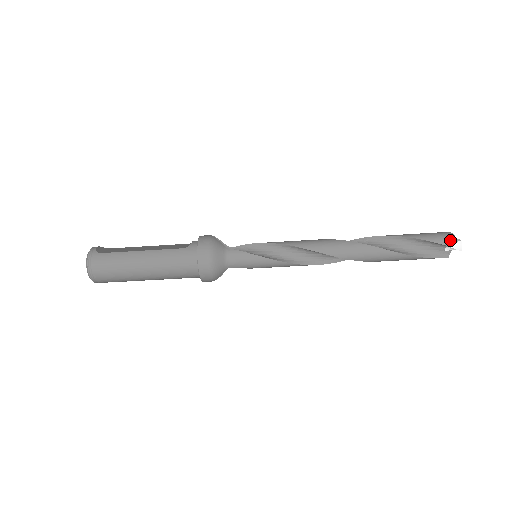
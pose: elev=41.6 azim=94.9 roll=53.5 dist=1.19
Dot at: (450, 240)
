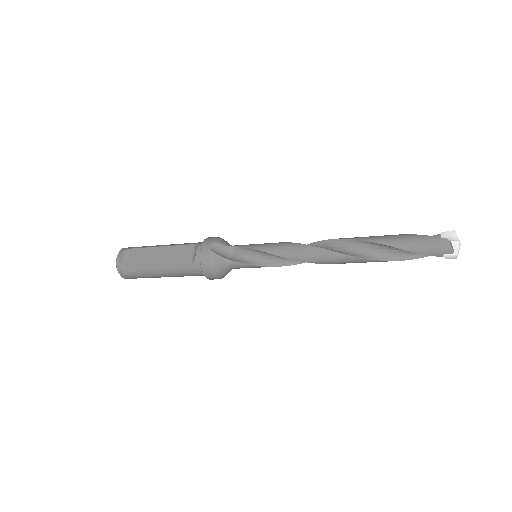
Dot at: (445, 253)
